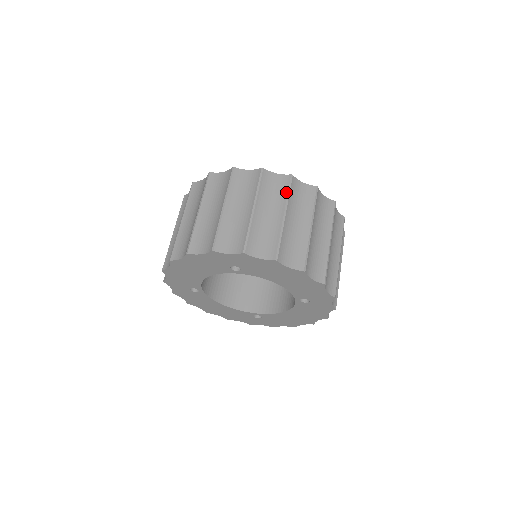
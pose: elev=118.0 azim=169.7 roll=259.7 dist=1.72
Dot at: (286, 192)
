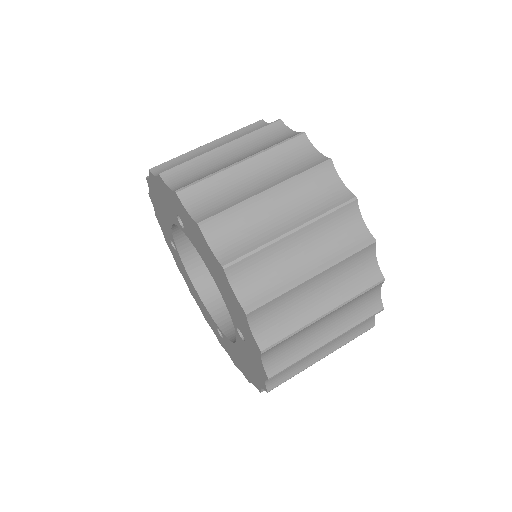
Dot at: (301, 171)
